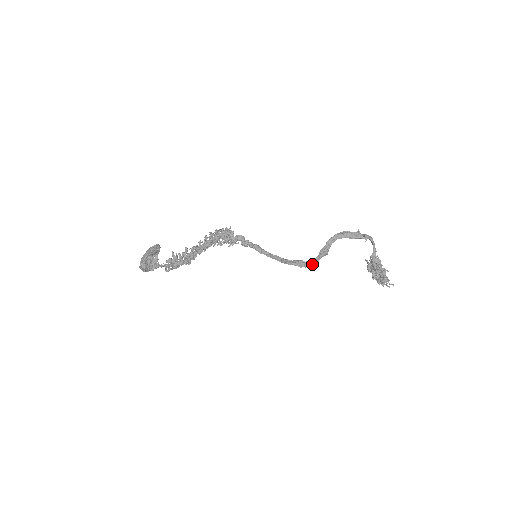
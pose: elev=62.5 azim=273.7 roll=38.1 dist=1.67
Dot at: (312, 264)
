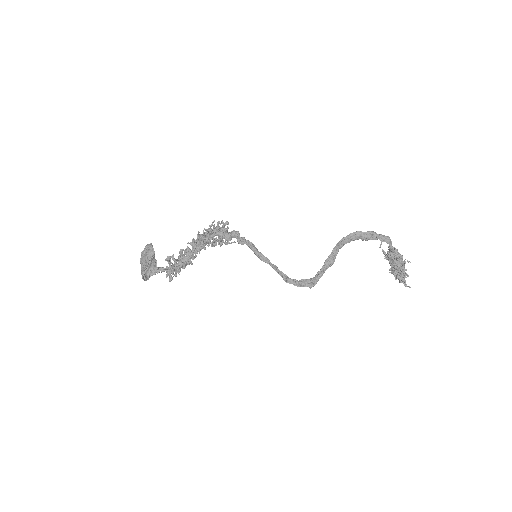
Dot at: (315, 282)
